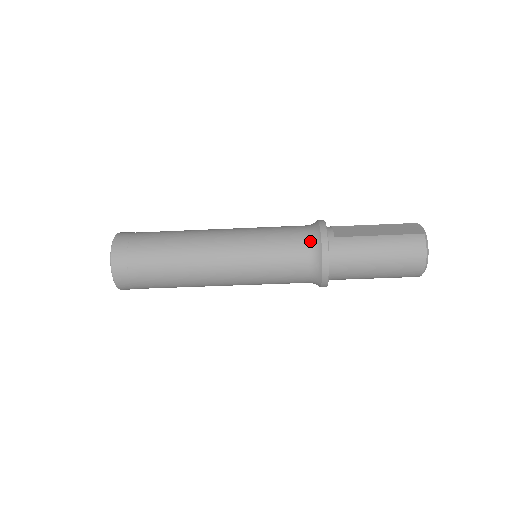
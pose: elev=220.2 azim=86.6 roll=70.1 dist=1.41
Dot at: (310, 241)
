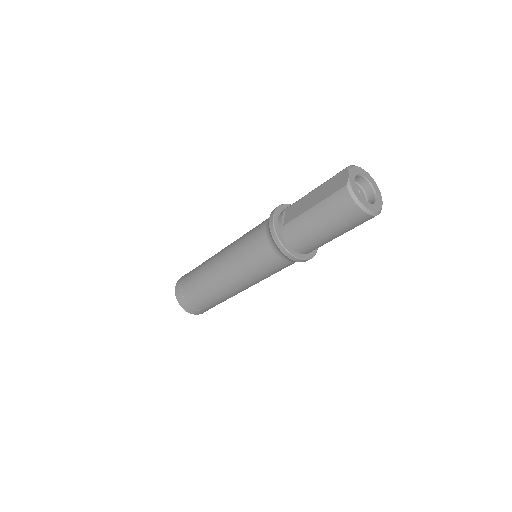
Dot at: (268, 239)
